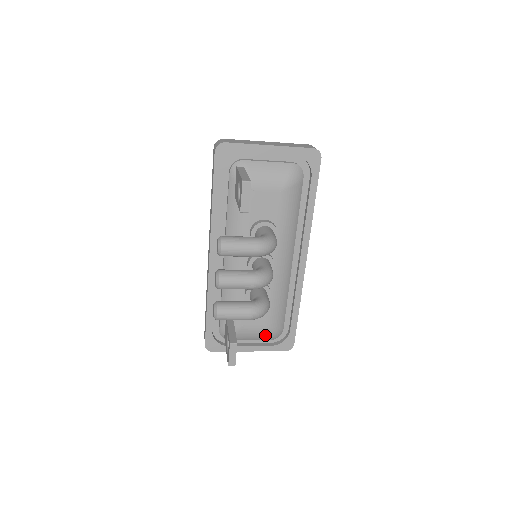
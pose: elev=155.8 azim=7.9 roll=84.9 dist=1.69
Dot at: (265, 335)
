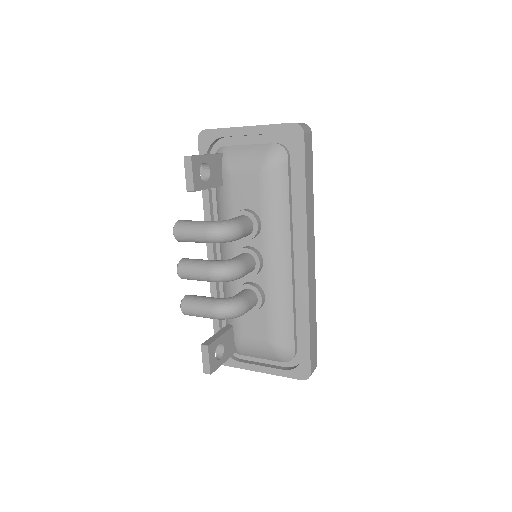
Dot at: (270, 353)
